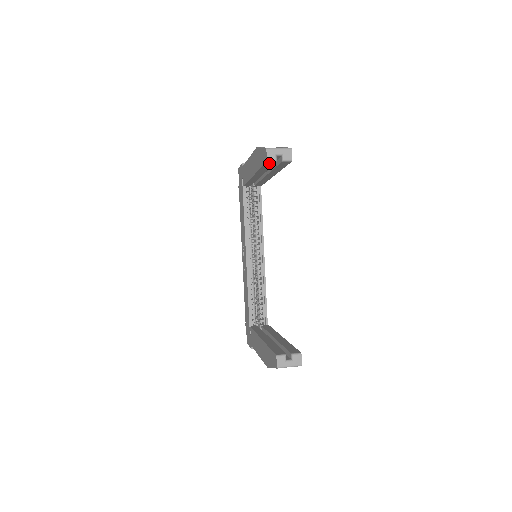
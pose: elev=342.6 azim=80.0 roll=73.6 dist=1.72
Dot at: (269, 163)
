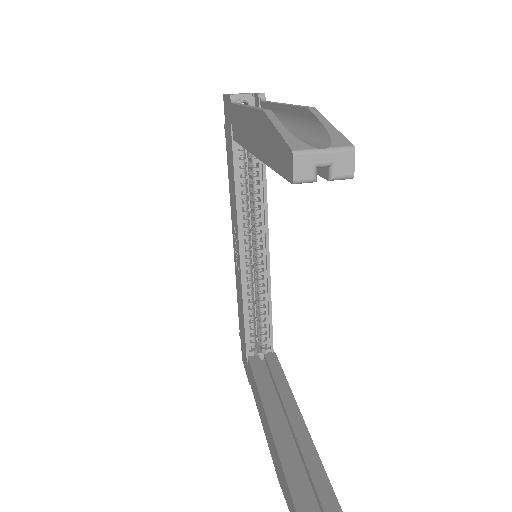
Dot at: occluded
